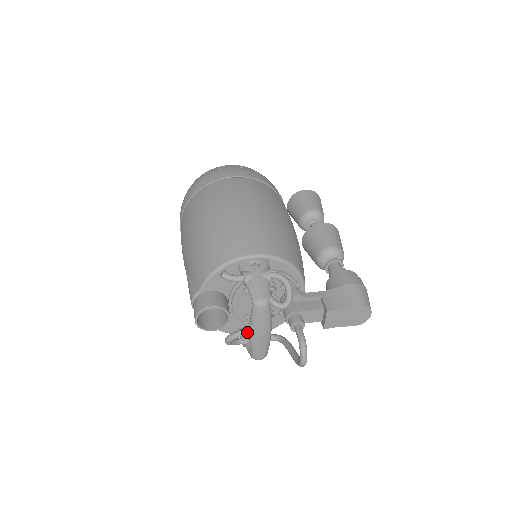
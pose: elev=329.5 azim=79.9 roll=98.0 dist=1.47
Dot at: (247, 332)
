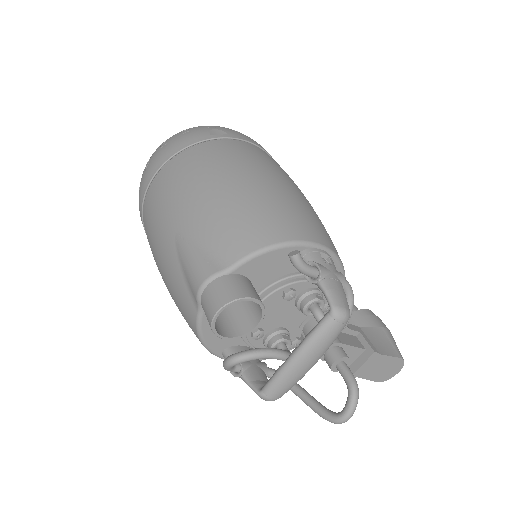
Dot at: (273, 354)
